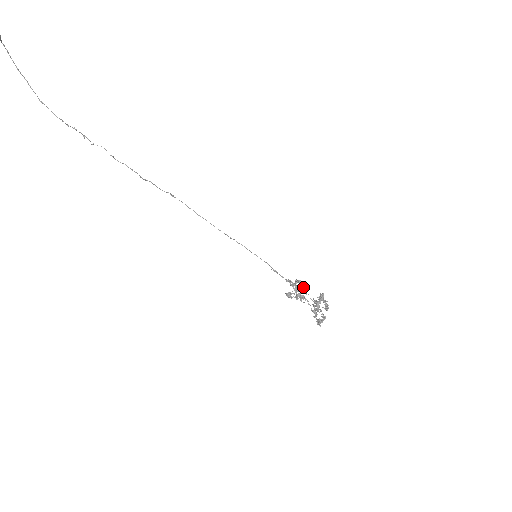
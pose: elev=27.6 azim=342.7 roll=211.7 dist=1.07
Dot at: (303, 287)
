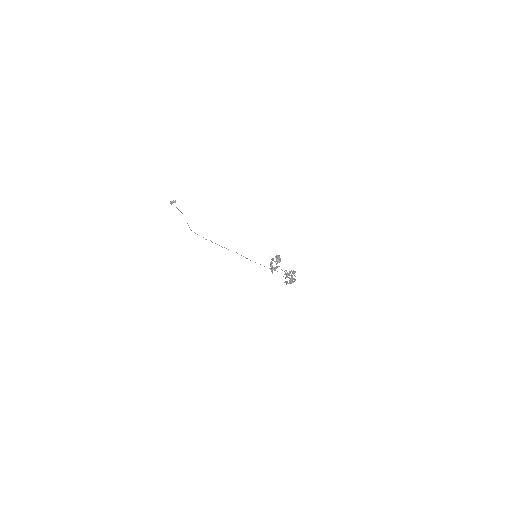
Dot at: (293, 273)
